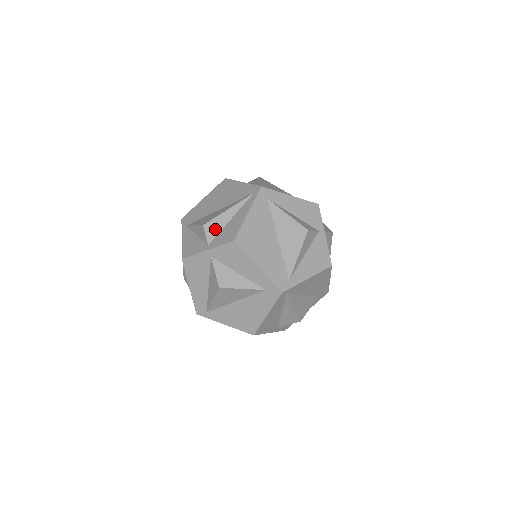
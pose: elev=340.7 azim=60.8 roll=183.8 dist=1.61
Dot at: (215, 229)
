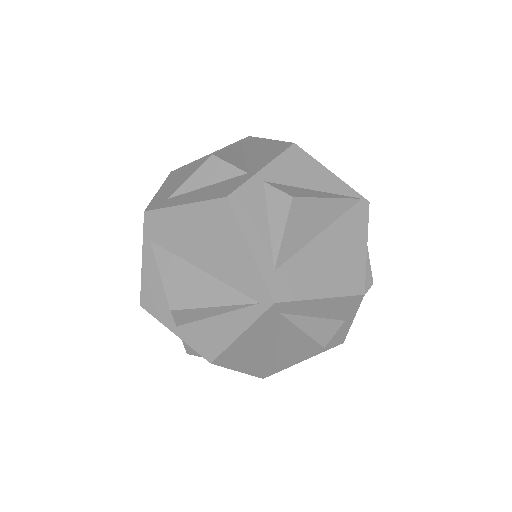
Dot at: (188, 318)
